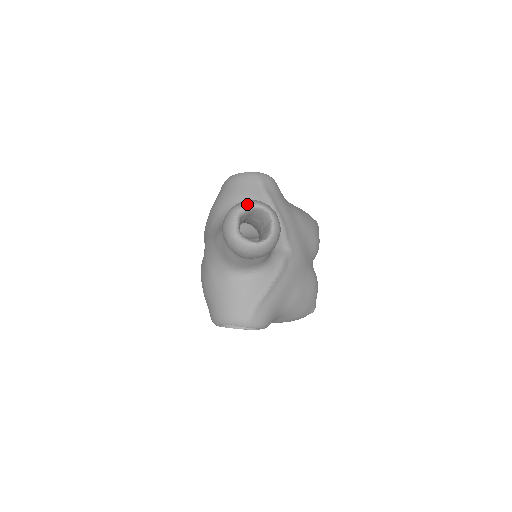
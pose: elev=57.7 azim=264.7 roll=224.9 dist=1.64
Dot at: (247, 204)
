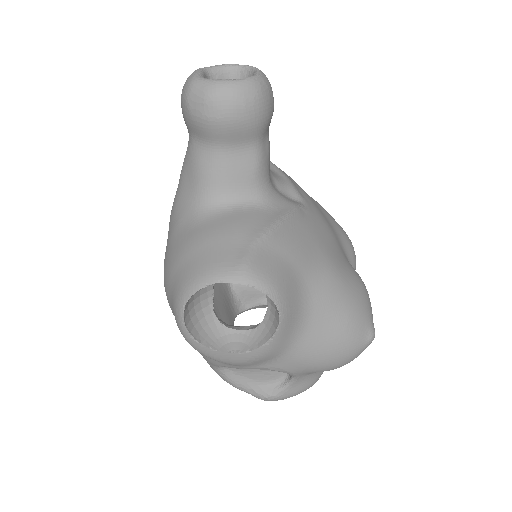
Dot at: (216, 65)
